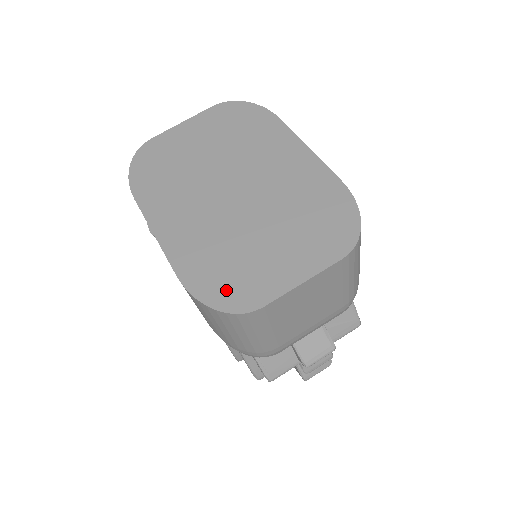
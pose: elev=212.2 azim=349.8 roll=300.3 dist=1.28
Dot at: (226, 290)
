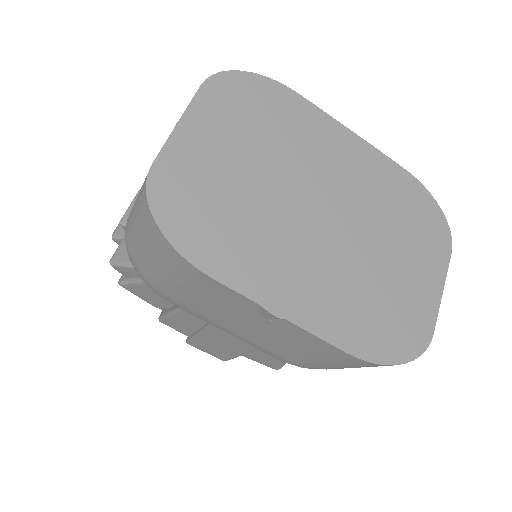
Dot at: (398, 338)
